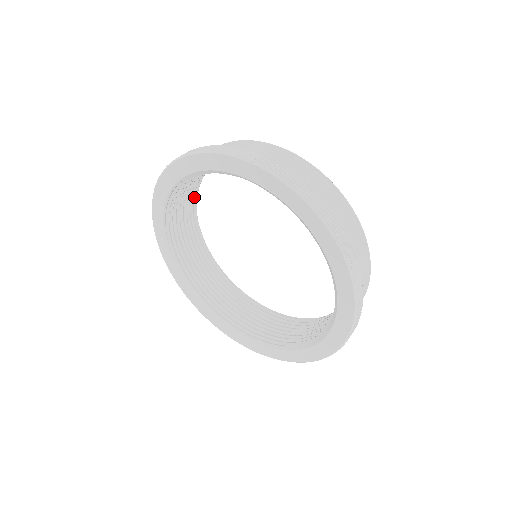
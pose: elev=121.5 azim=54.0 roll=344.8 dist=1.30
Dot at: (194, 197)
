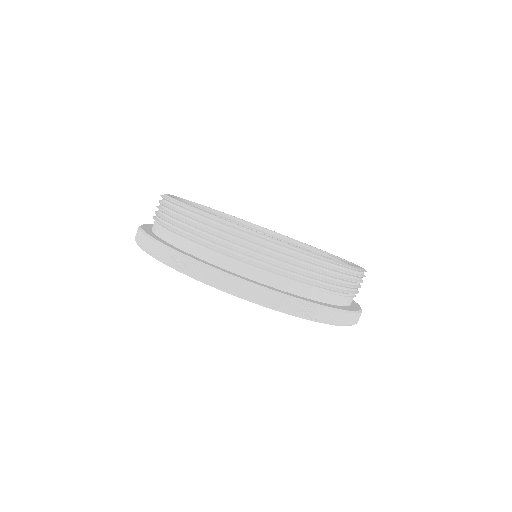
Dot at: occluded
